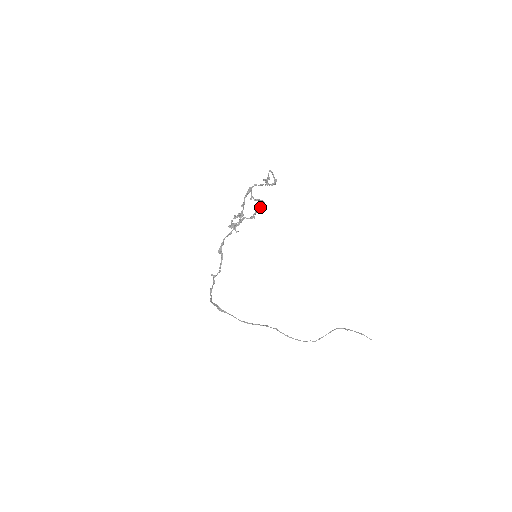
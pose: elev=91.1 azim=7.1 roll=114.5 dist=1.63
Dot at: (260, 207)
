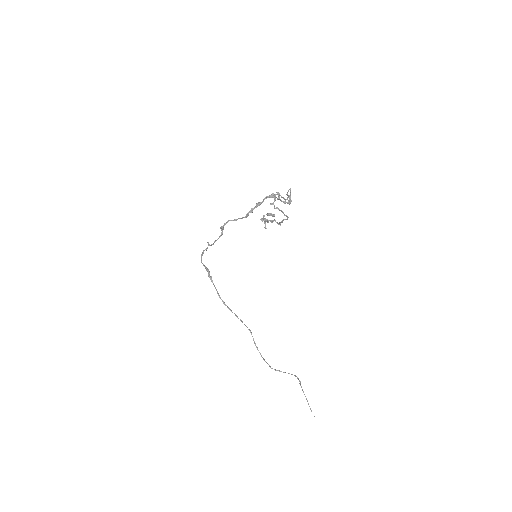
Dot at: (286, 219)
